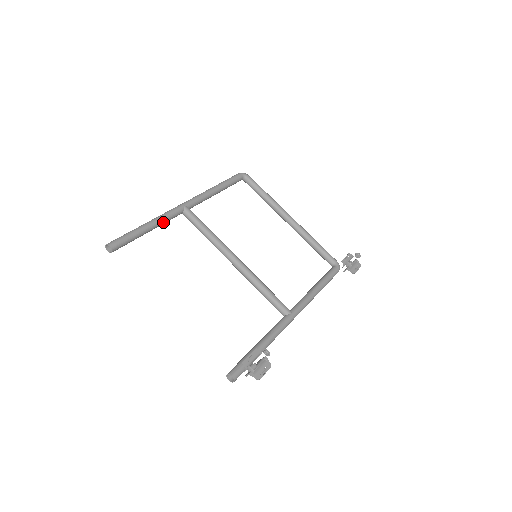
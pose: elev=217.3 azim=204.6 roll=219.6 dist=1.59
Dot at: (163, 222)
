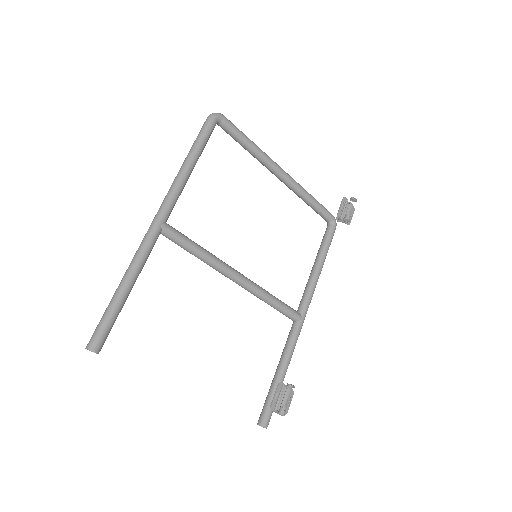
Dot at: (142, 267)
